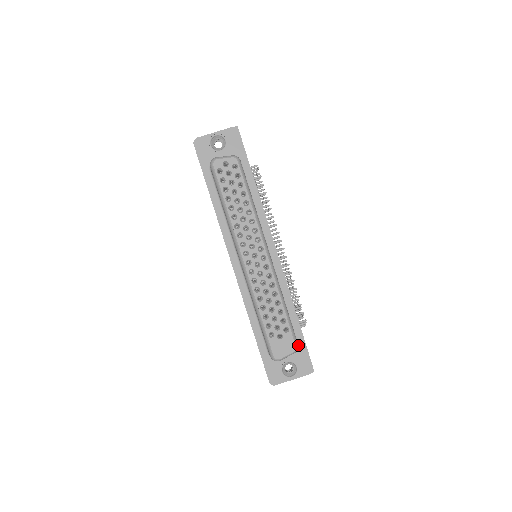
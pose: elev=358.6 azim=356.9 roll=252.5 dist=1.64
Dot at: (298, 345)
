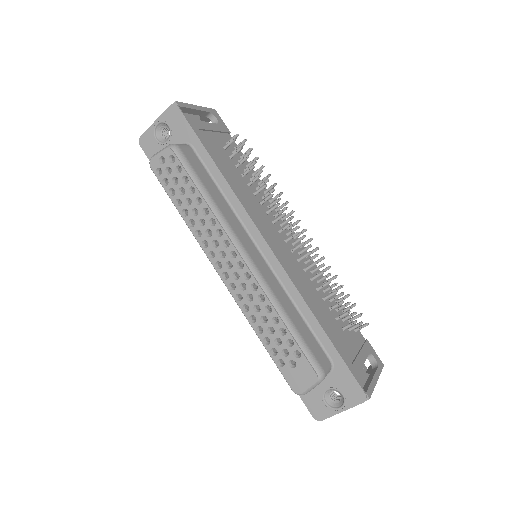
Dot at: (335, 365)
